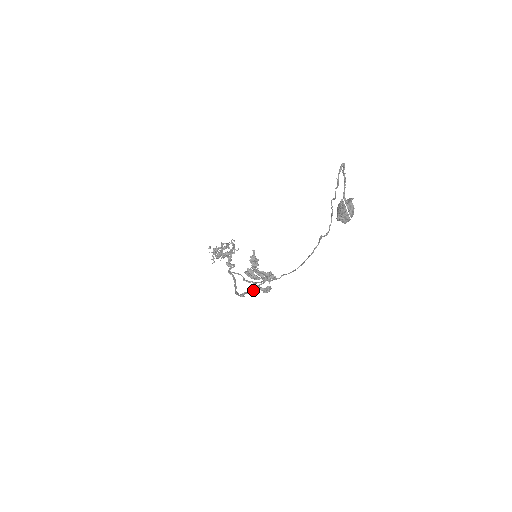
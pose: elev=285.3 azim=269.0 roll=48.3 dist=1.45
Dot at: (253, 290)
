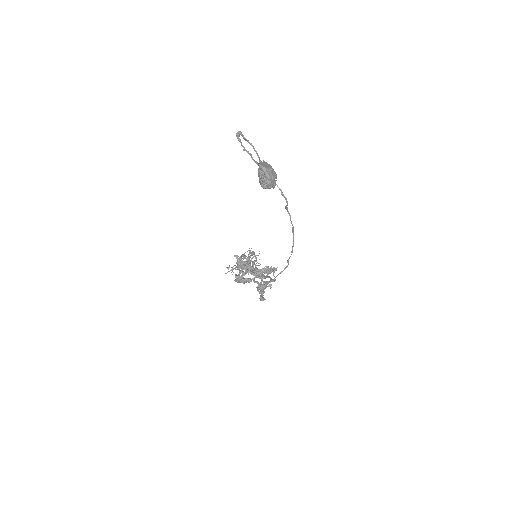
Dot at: (260, 291)
